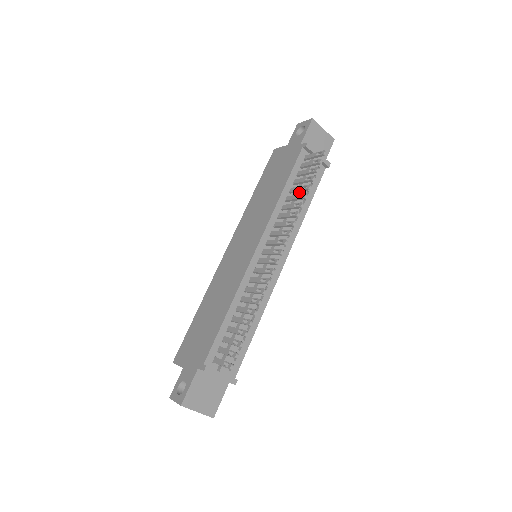
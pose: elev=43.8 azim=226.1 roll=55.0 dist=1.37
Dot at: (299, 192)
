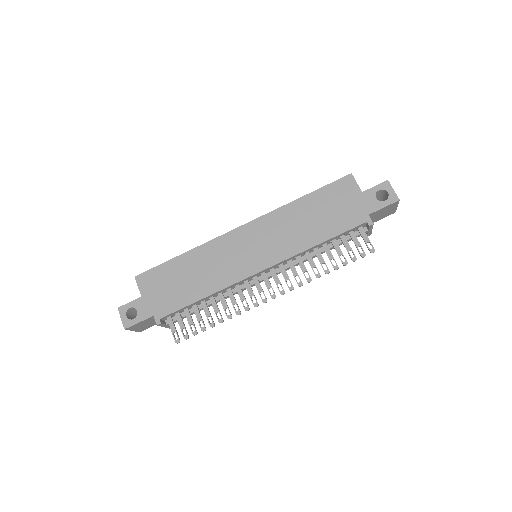
Dot at: occluded
